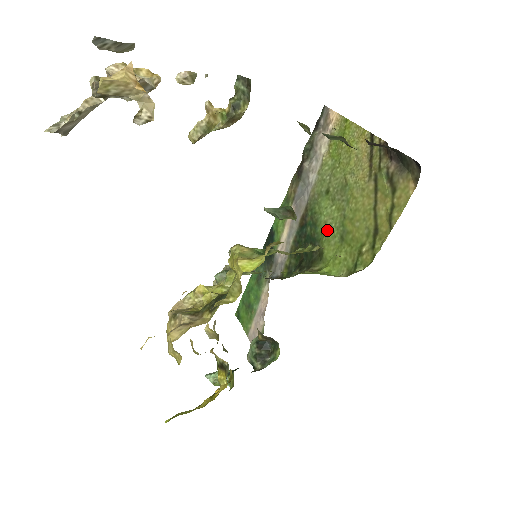
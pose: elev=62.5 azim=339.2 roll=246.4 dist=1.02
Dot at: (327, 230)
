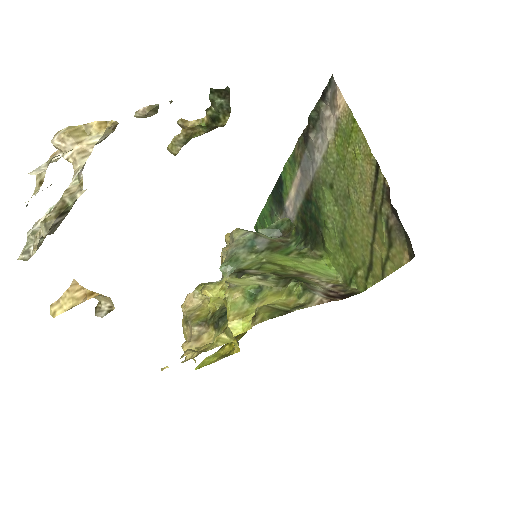
Dot at: (329, 226)
